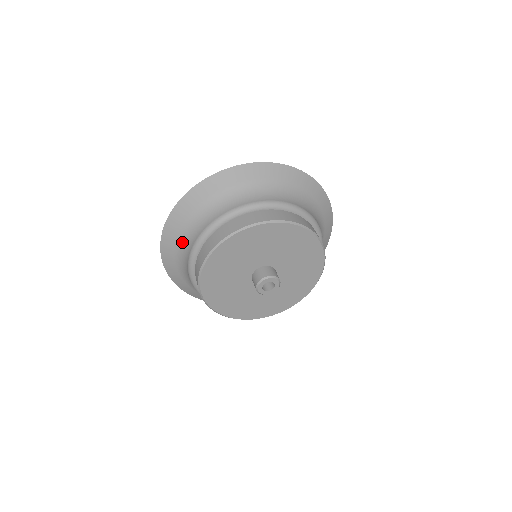
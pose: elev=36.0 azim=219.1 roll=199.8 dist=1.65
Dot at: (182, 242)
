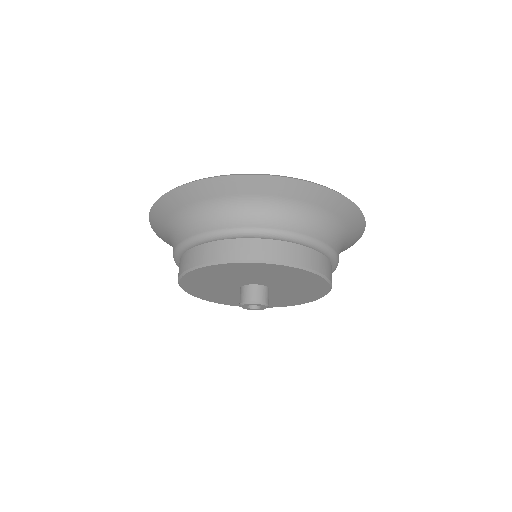
Dot at: (169, 231)
